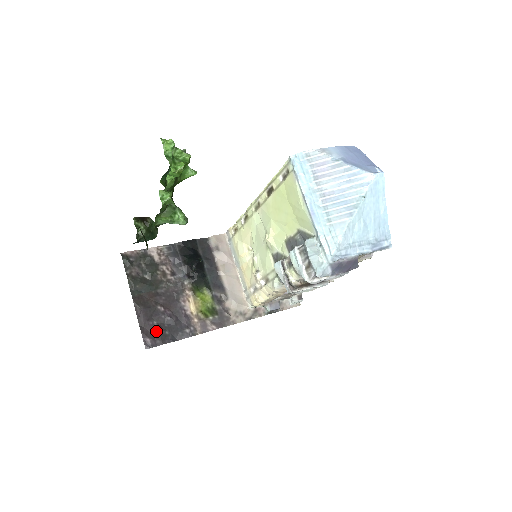
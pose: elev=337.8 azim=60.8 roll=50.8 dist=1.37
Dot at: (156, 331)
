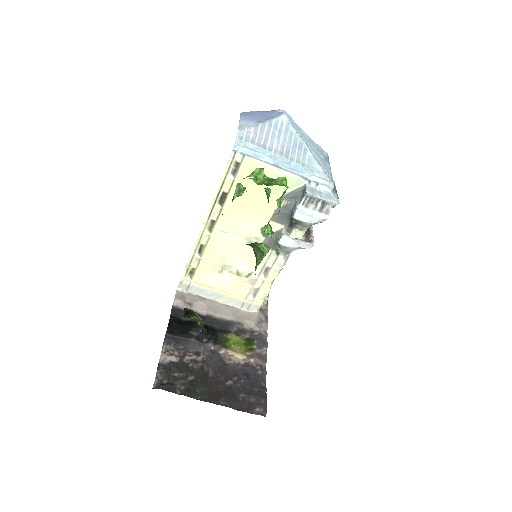
Dot at: (251, 398)
